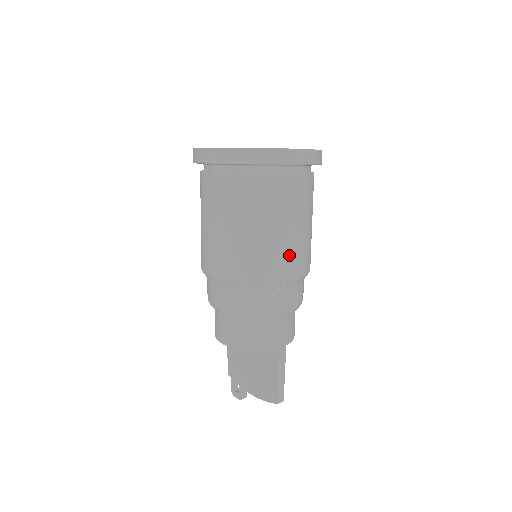
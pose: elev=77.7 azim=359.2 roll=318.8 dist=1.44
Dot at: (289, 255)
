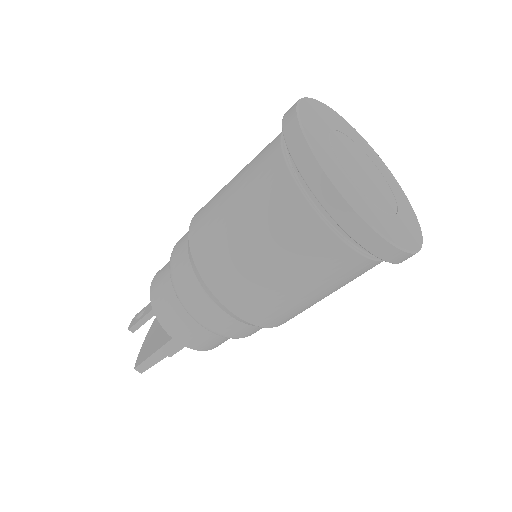
Dot at: (247, 289)
